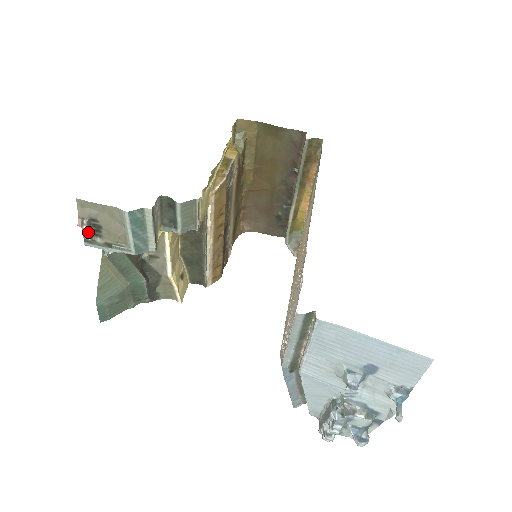
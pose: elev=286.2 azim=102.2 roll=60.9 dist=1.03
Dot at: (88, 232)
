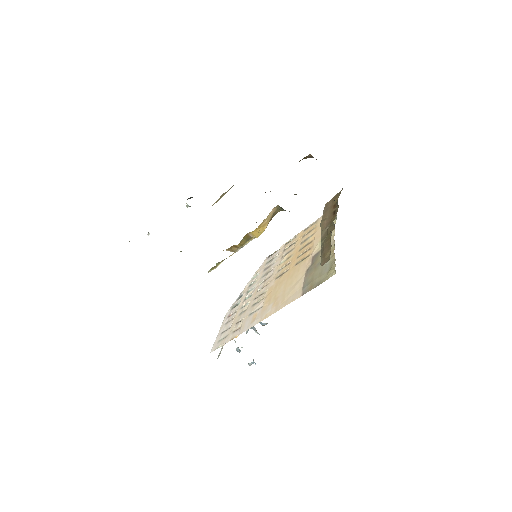
Dot at: occluded
